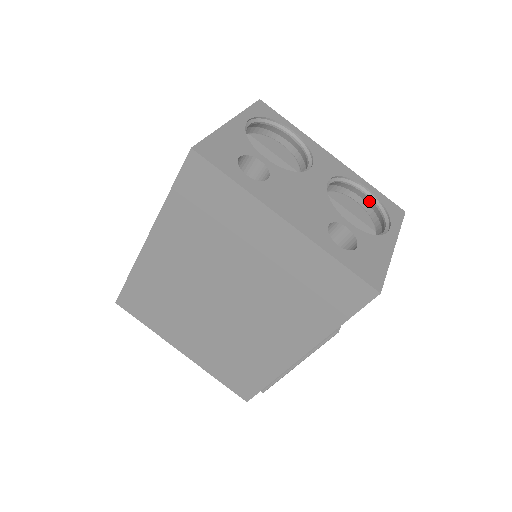
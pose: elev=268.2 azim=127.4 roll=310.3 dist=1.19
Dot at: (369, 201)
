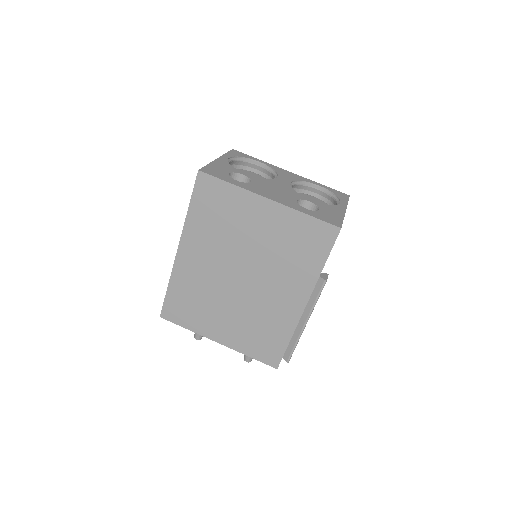
Dot at: (323, 194)
